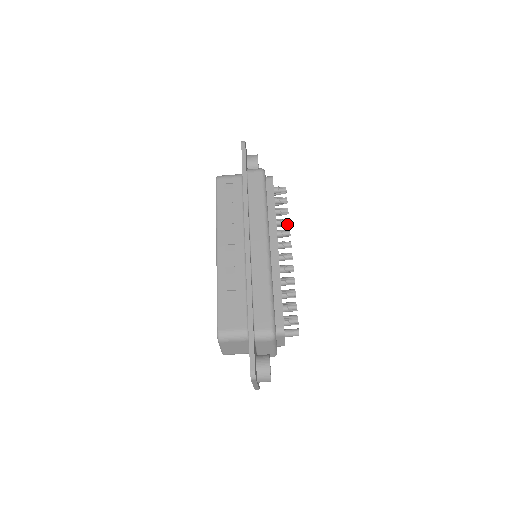
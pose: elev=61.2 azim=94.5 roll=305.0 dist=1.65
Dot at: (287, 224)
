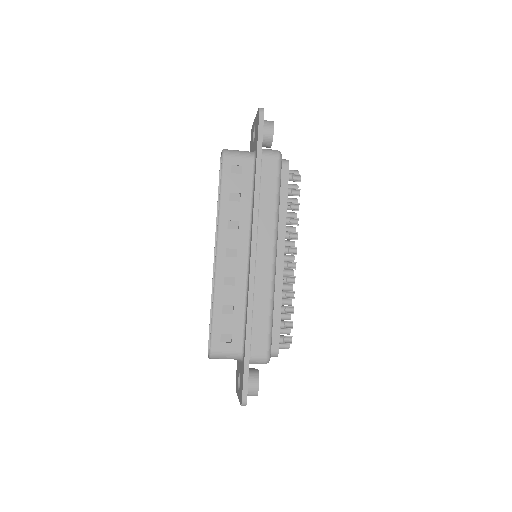
Dot at: (296, 224)
